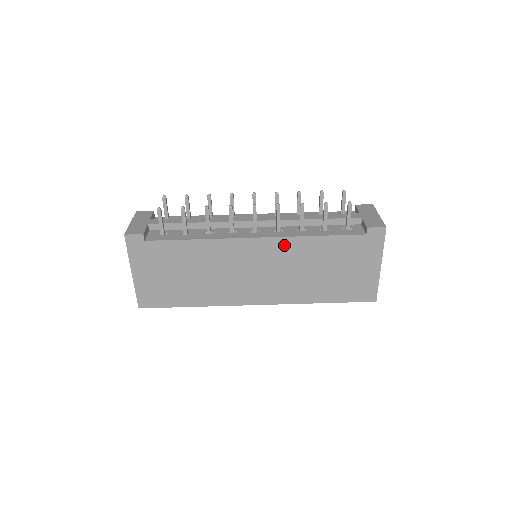
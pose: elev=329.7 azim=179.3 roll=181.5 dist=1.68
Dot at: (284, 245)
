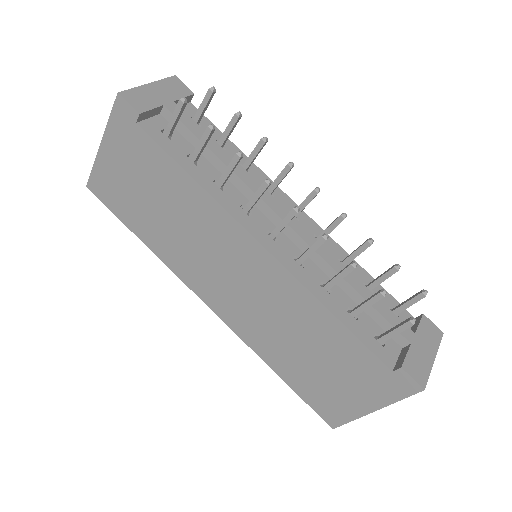
Dot at: (288, 285)
